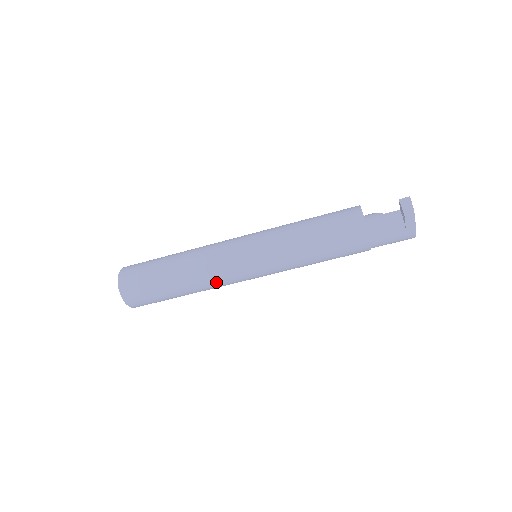
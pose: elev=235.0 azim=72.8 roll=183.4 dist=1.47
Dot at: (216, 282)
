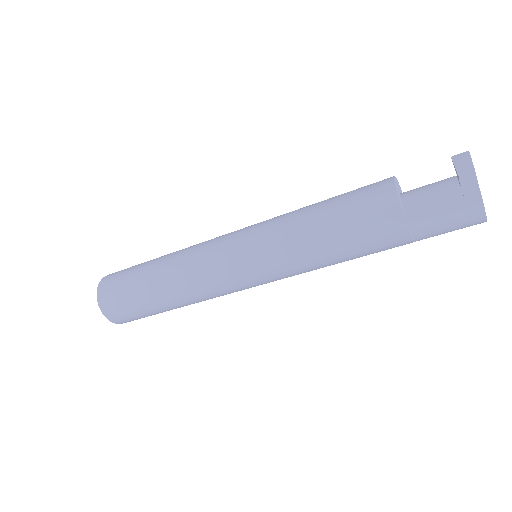
Dot at: (198, 283)
